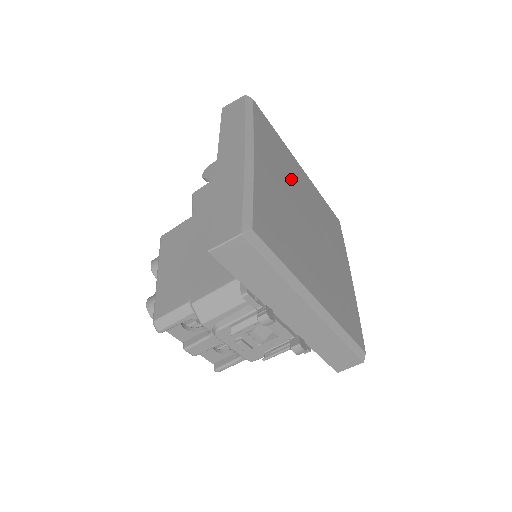
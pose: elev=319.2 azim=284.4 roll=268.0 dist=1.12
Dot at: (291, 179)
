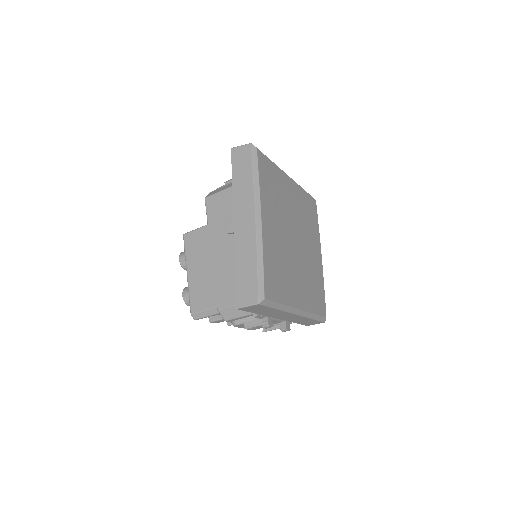
Dot at: (284, 208)
